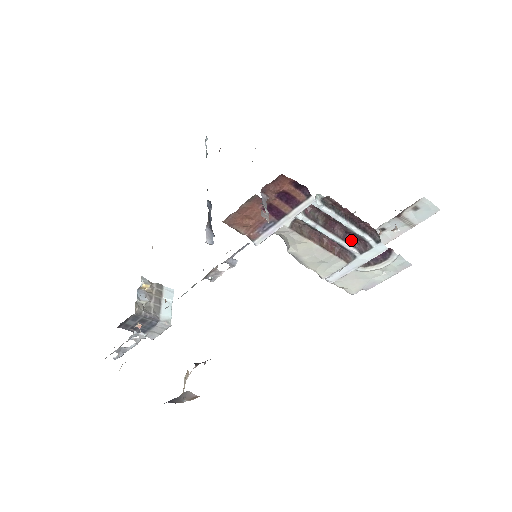
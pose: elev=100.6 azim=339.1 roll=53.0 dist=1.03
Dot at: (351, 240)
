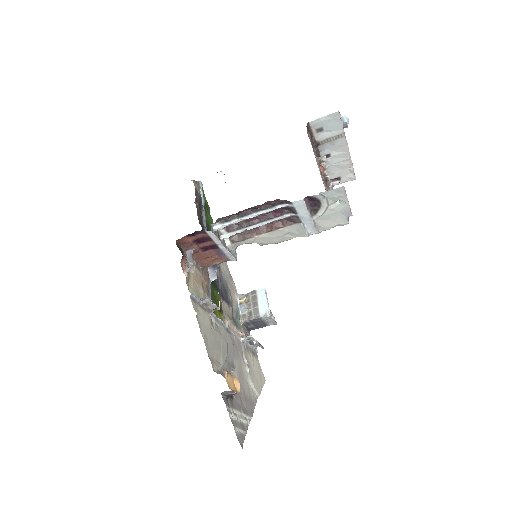
Dot at: (279, 212)
